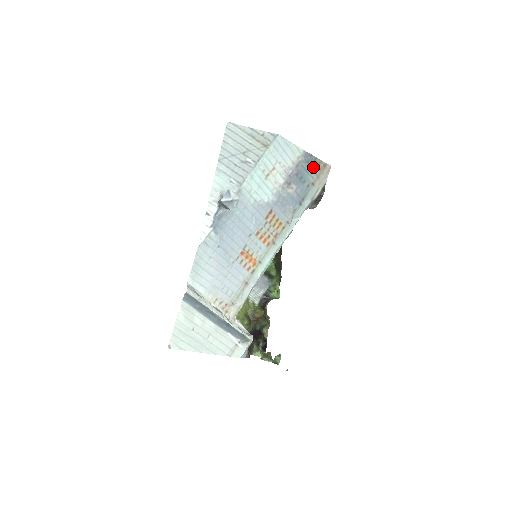
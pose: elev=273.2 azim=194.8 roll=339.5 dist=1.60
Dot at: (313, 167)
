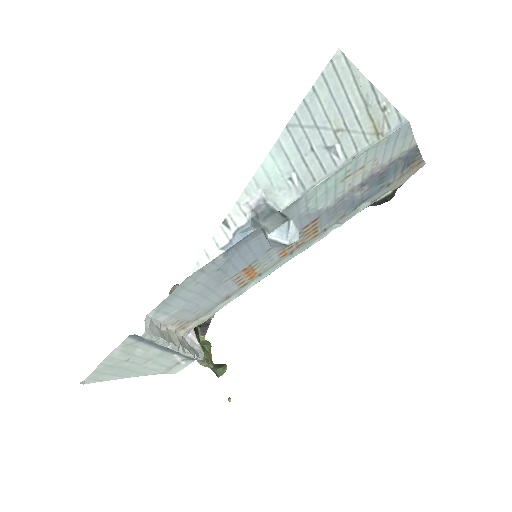
Dot at: (406, 164)
